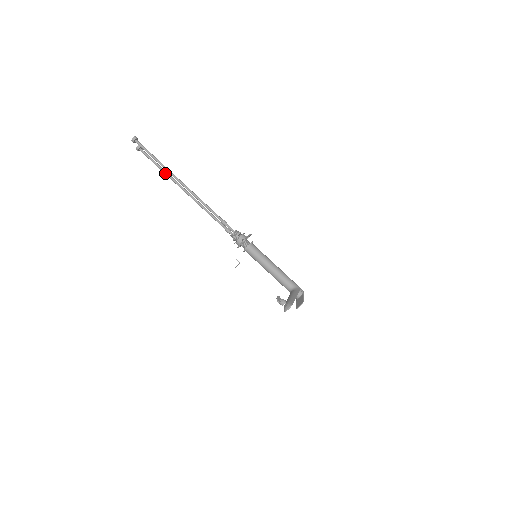
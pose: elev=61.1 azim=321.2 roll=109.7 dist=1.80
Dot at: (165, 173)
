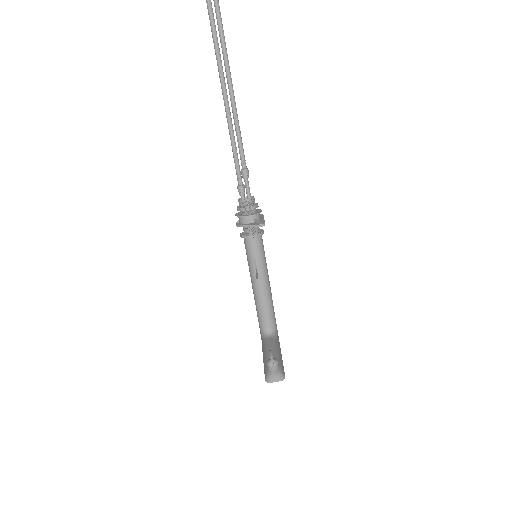
Dot at: (211, 15)
